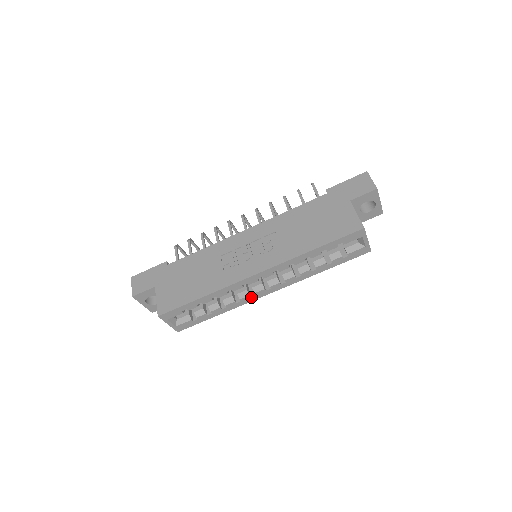
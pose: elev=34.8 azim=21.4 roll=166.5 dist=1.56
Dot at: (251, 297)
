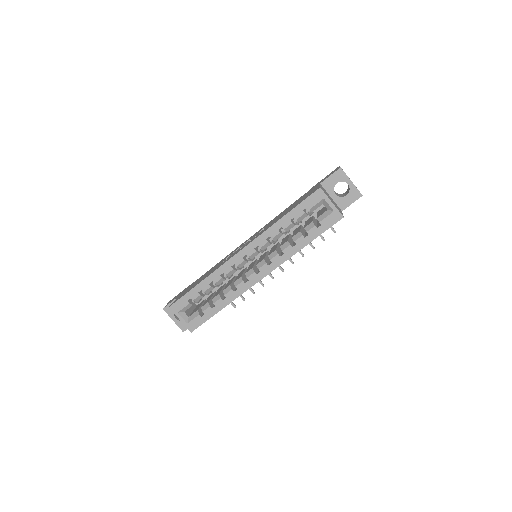
Dot at: (245, 284)
